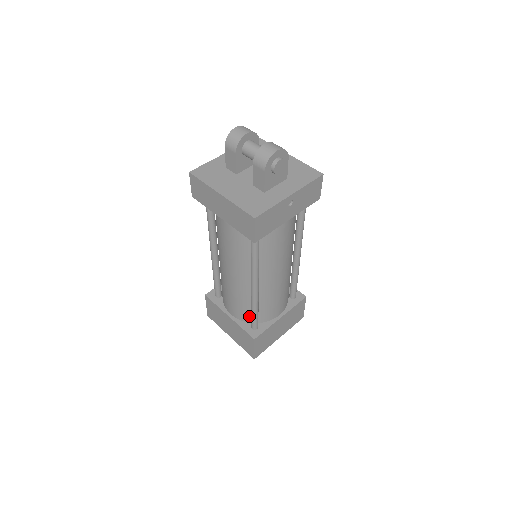
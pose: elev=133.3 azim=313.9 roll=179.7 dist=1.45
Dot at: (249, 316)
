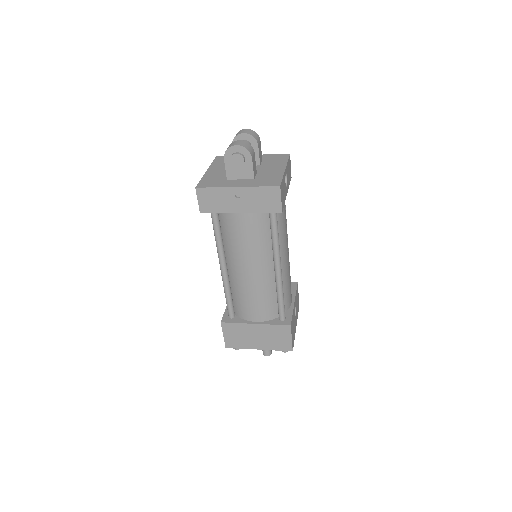
Dot at: occluded
